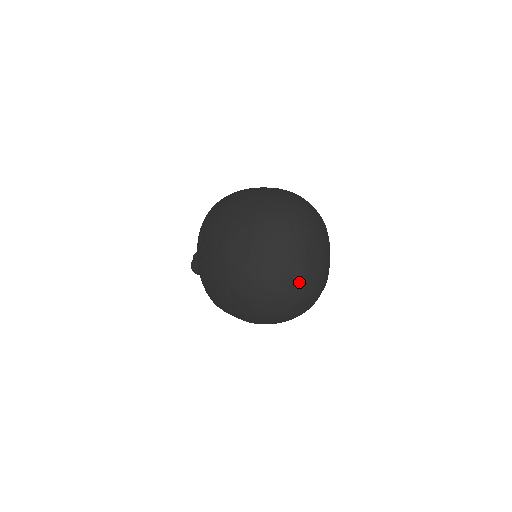
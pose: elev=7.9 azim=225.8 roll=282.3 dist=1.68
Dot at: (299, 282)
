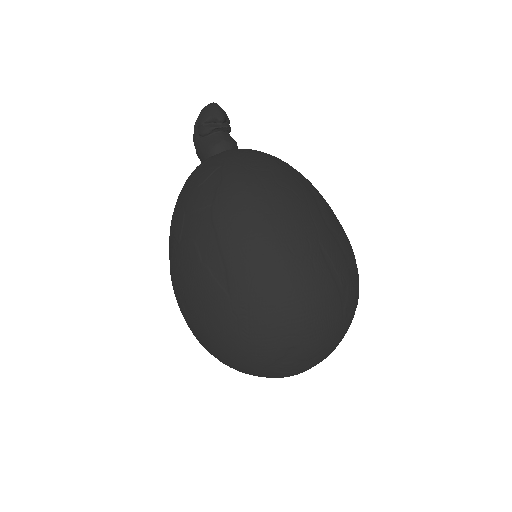
Dot at: occluded
